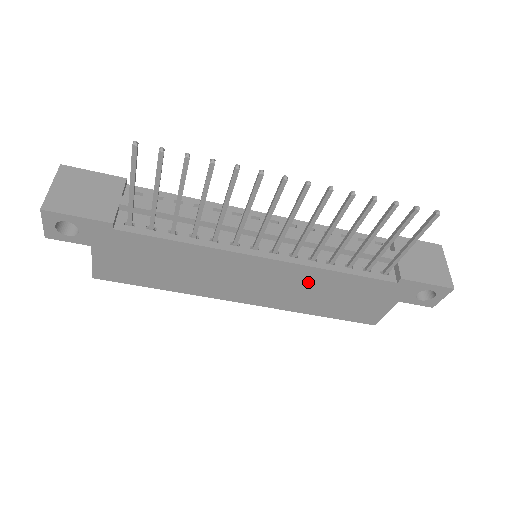
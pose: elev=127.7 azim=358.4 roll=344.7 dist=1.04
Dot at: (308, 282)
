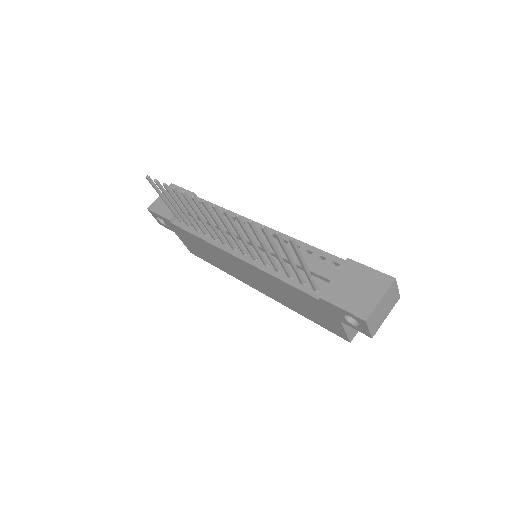
Dot at: (272, 283)
